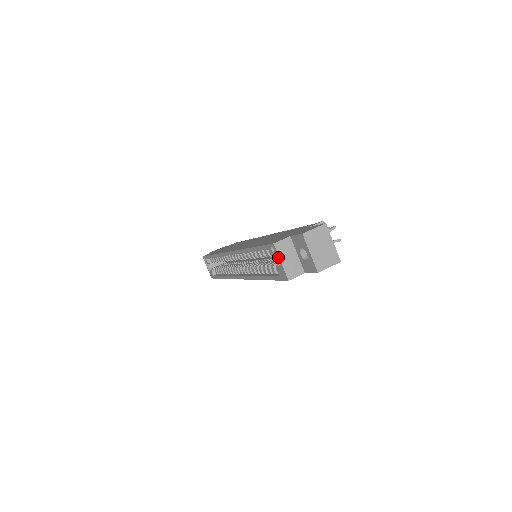
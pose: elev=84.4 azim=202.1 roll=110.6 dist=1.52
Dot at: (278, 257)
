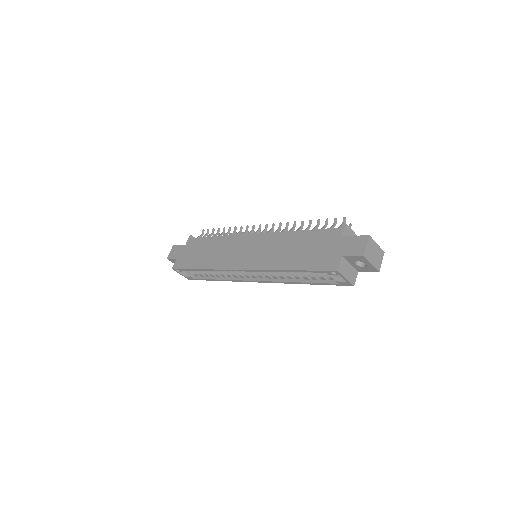
Dot at: (342, 277)
